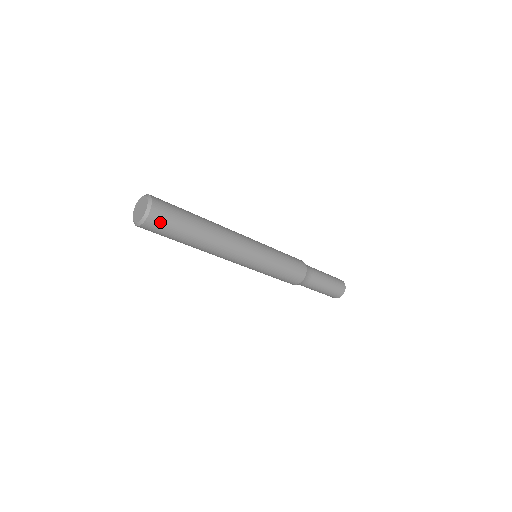
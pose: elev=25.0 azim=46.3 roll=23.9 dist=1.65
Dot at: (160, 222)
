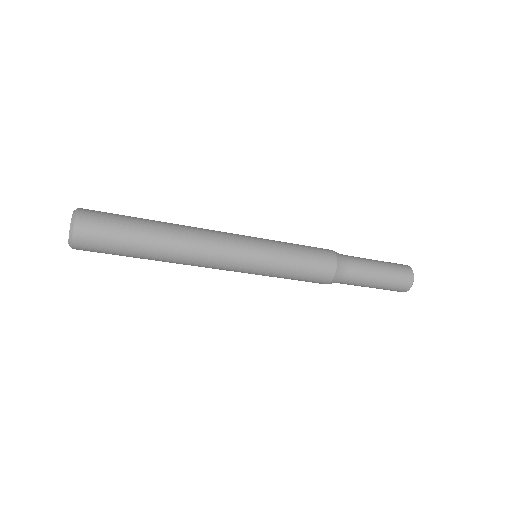
Dot at: (91, 244)
